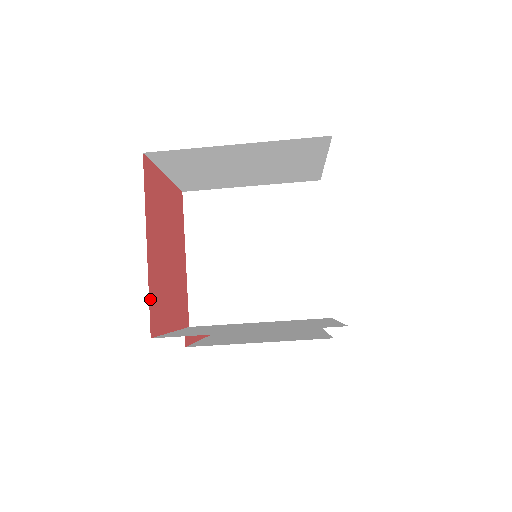
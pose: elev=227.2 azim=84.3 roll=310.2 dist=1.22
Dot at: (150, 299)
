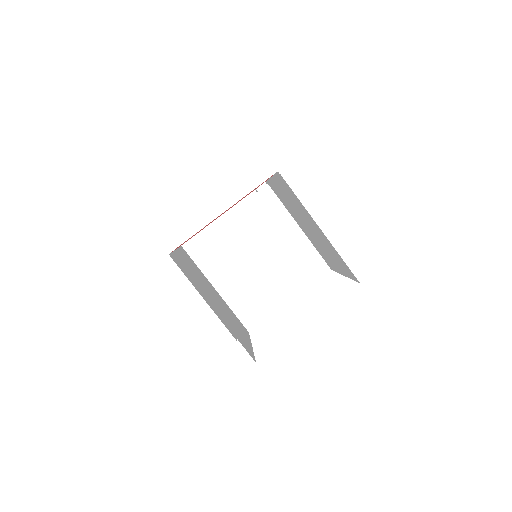
Dot at: occluded
